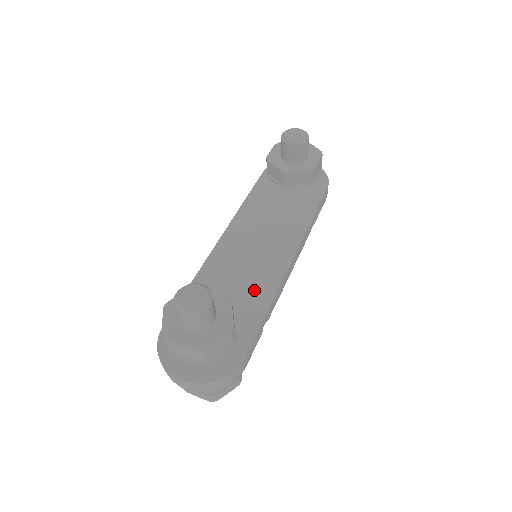
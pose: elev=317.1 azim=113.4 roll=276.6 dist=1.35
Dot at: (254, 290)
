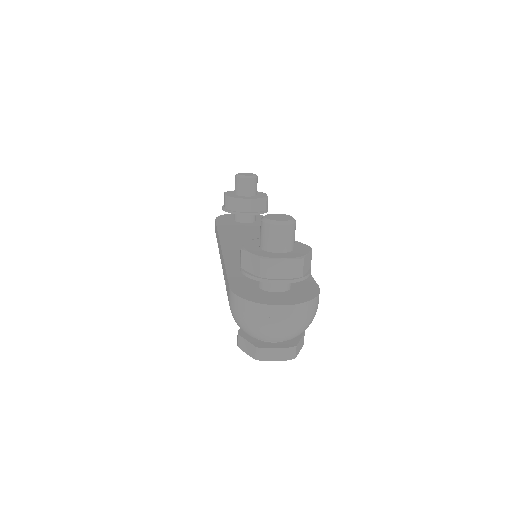
Dot at: occluded
